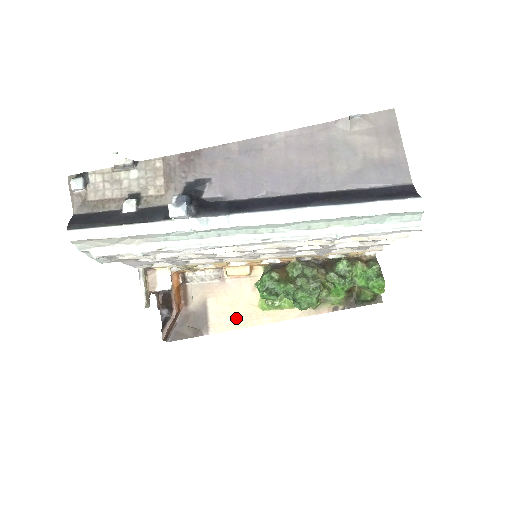
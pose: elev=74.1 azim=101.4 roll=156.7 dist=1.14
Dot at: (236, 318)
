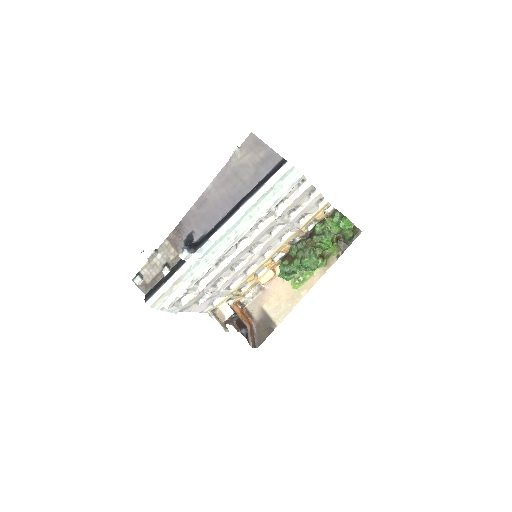
Dot at: (286, 305)
